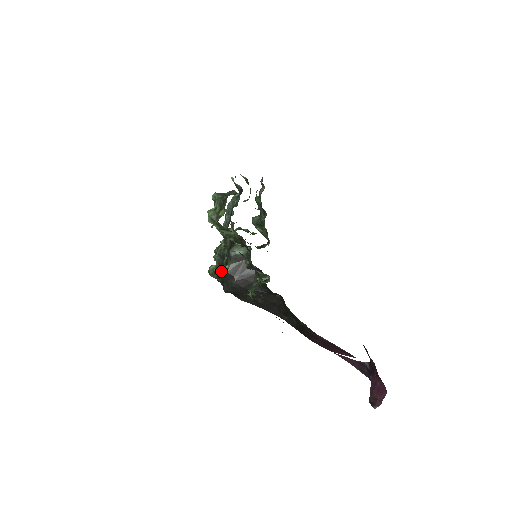
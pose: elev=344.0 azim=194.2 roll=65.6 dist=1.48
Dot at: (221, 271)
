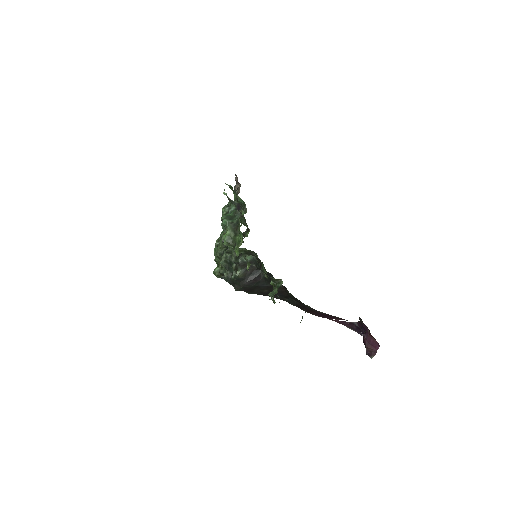
Dot at: (230, 275)
